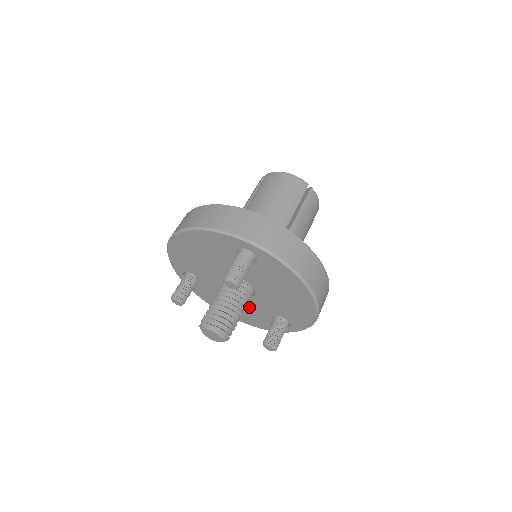
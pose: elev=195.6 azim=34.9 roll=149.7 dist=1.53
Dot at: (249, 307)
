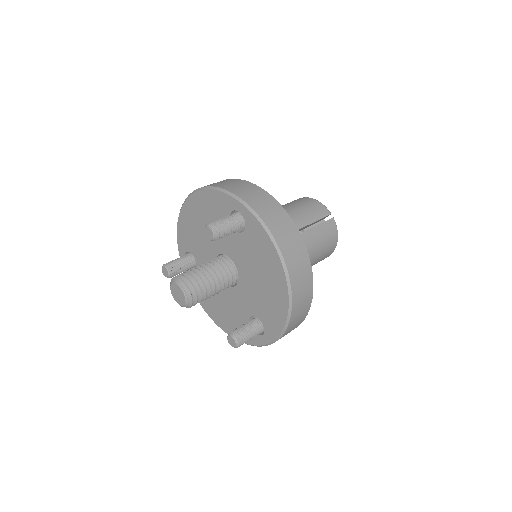
Dot at: (231, 304)
